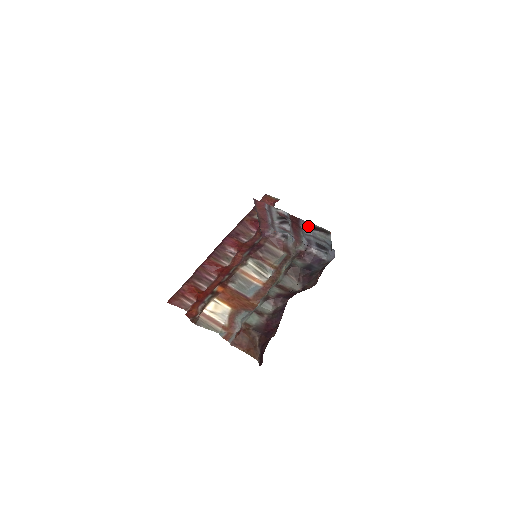
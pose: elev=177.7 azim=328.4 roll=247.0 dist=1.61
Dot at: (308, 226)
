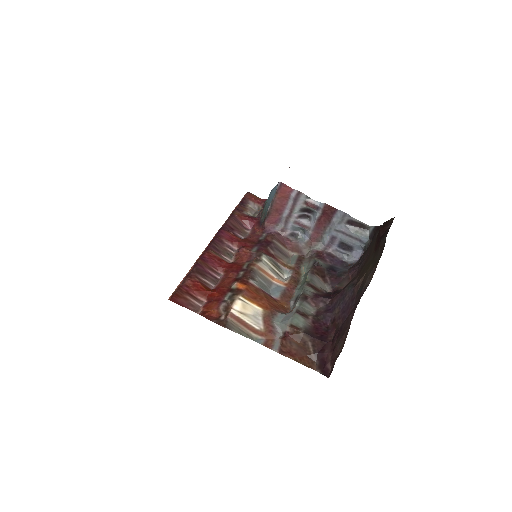
Dot at: (344, 219)
